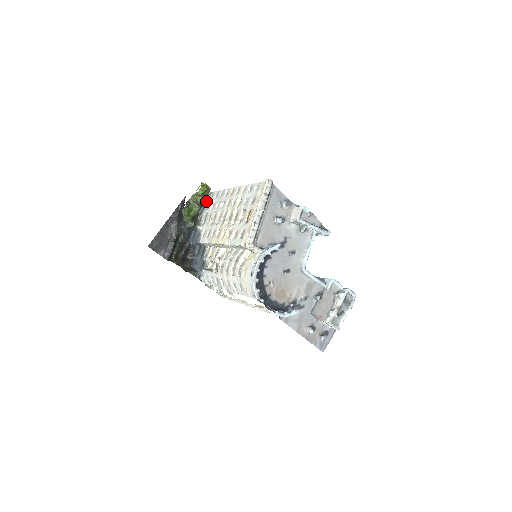
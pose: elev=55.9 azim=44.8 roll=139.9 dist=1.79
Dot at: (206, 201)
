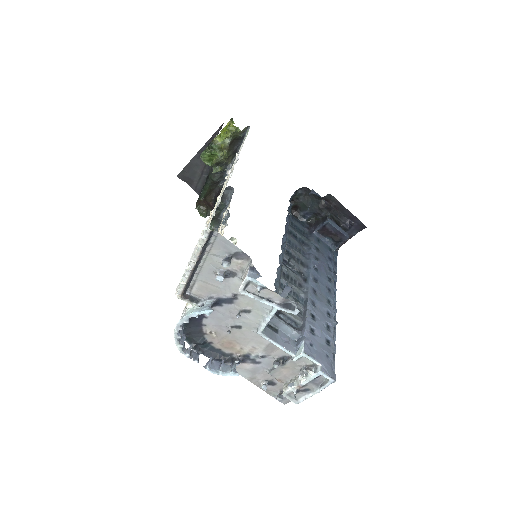
Dot at: (244, 138)
